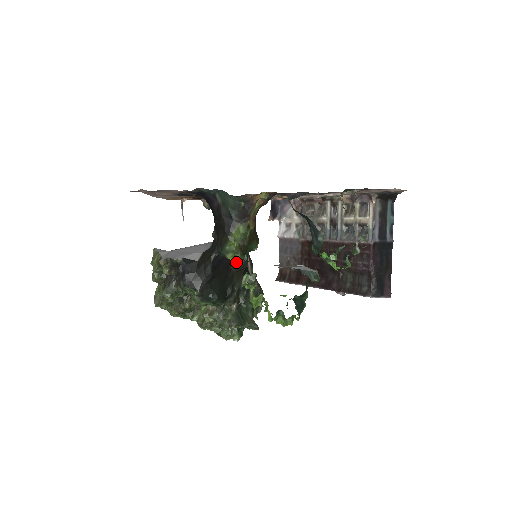
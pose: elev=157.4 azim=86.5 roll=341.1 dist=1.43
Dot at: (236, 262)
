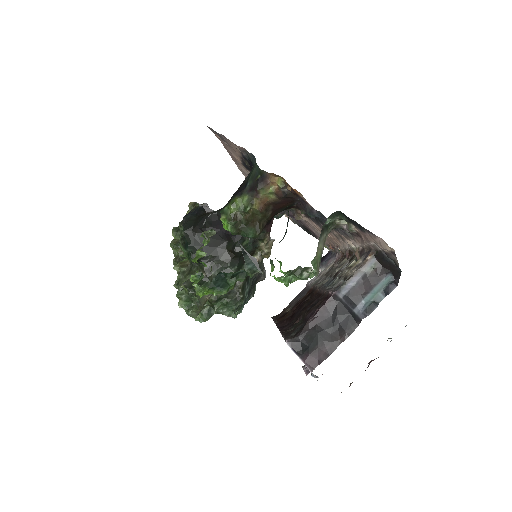
Dot at: (233, 241)
